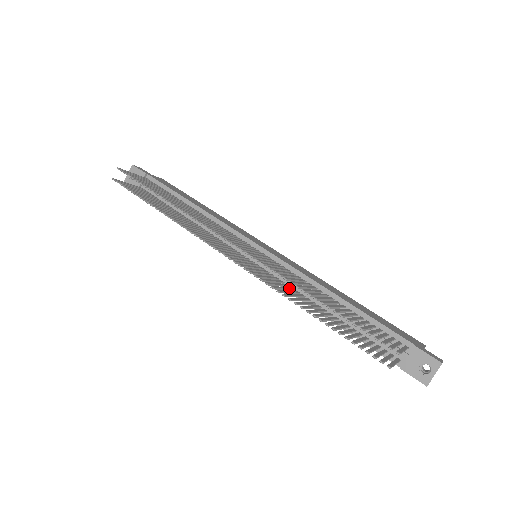
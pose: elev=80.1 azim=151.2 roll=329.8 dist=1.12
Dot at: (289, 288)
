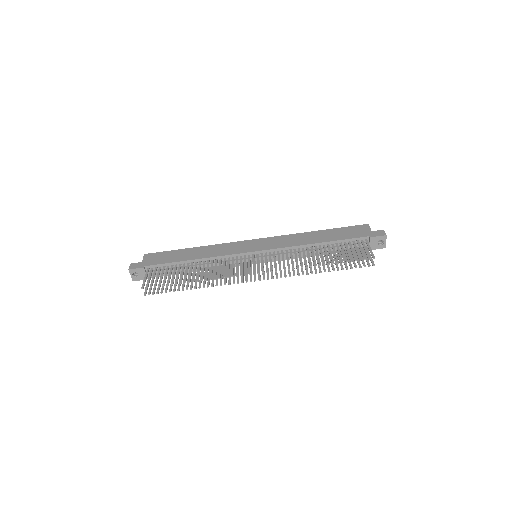
Dot at: occluded
